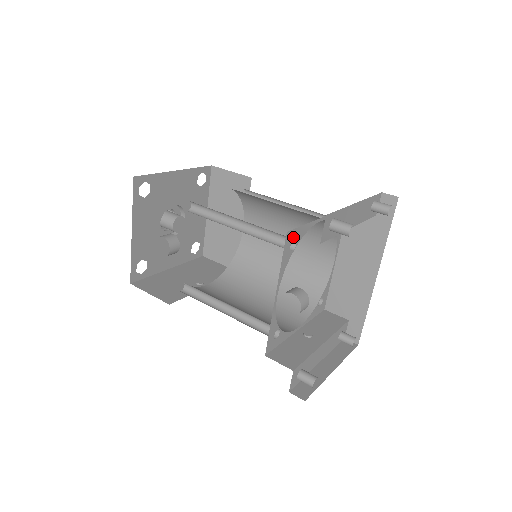
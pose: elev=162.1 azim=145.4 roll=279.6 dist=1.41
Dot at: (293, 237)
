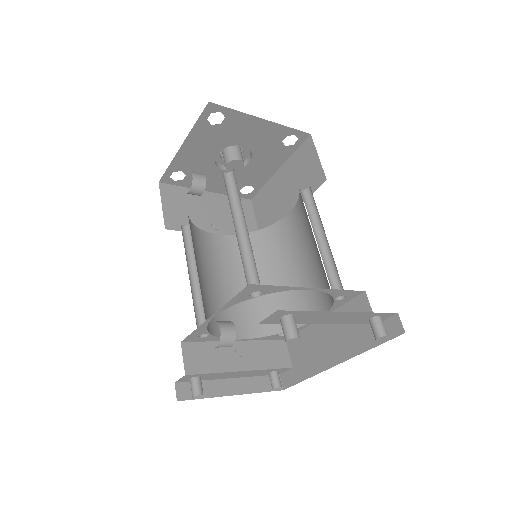
Dot at: (259, 289)
